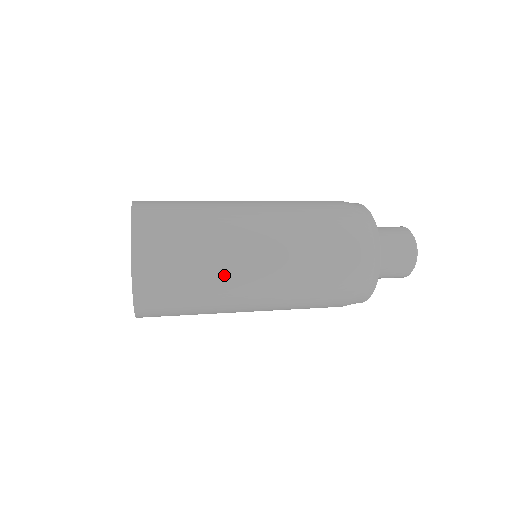
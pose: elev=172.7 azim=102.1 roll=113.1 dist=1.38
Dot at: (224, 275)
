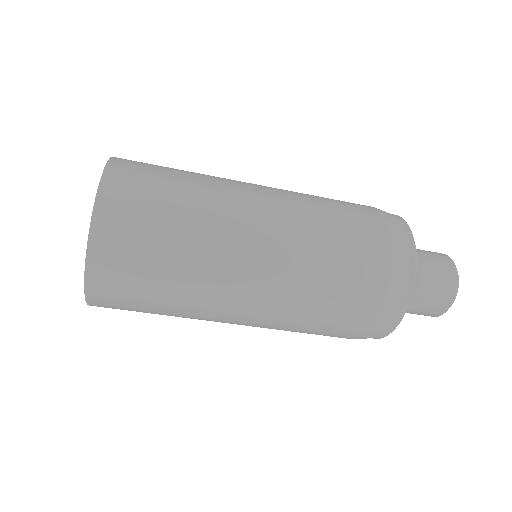
Dot at: (214, 242)
